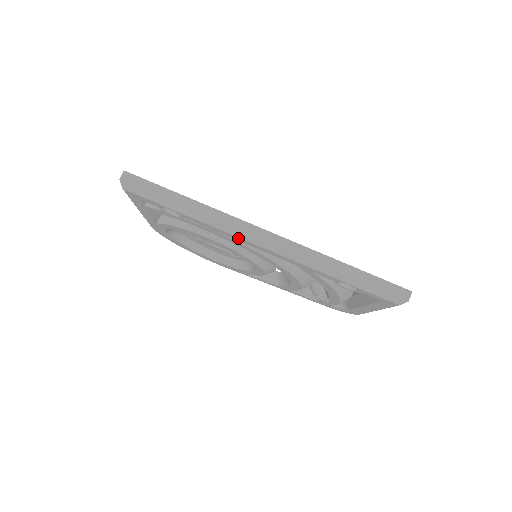
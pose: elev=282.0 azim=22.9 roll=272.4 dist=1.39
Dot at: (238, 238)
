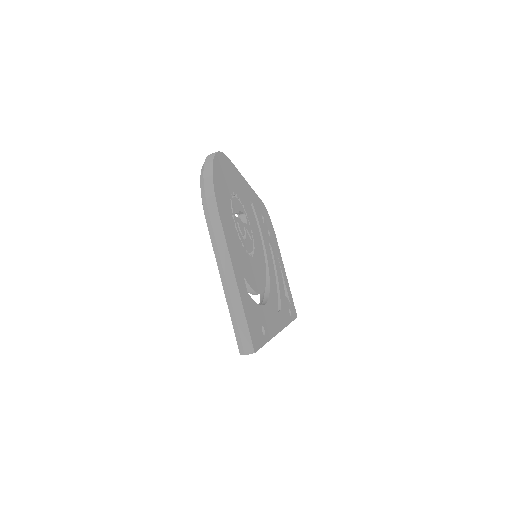
Dot at: occluded
